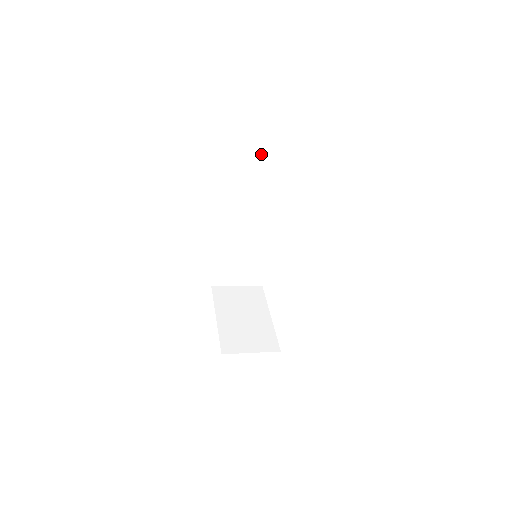
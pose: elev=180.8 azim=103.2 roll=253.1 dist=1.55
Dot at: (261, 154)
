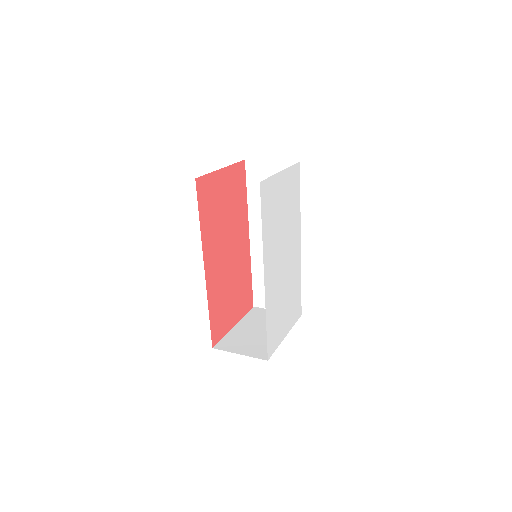
Dot at: (273, 165)
